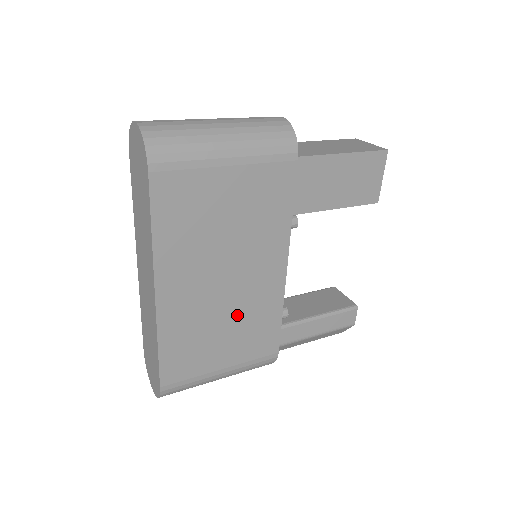
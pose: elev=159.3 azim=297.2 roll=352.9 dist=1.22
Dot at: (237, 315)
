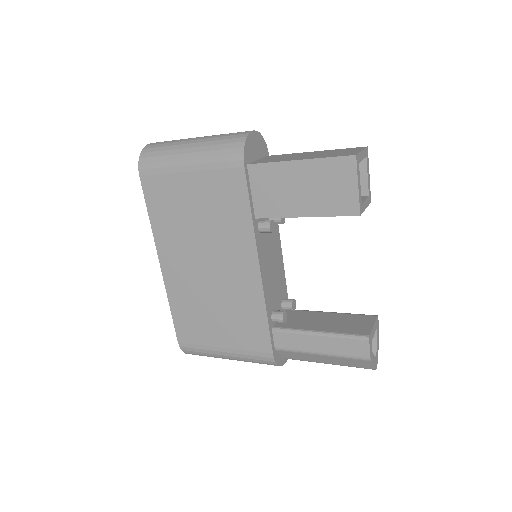
Dot at: (224, 301)
